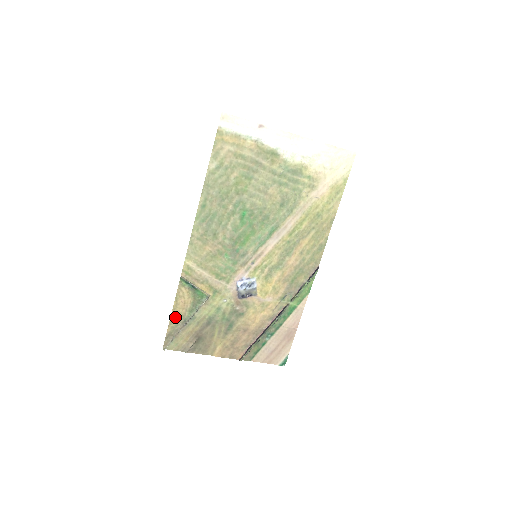
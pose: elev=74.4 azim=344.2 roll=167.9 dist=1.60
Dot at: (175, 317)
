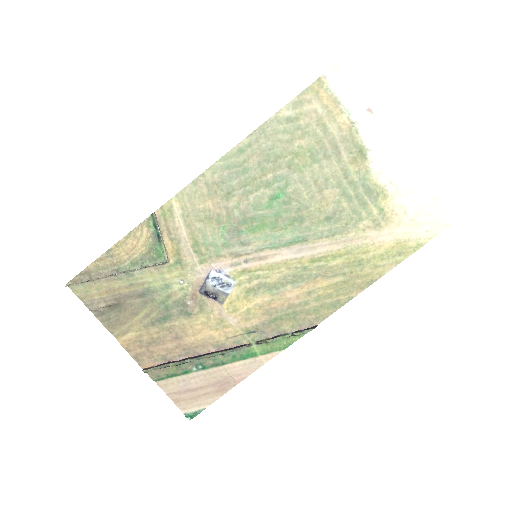
Dot at: (110, 256)
